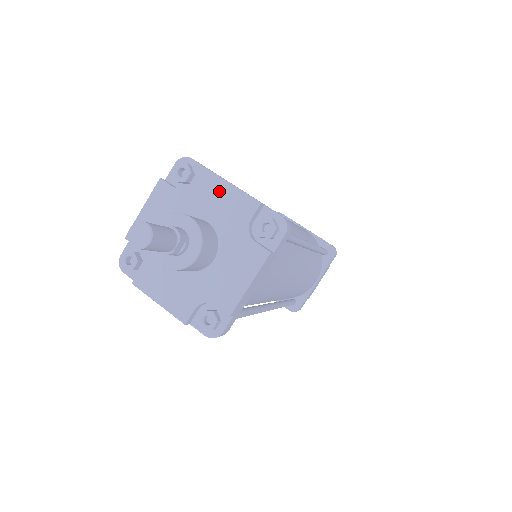
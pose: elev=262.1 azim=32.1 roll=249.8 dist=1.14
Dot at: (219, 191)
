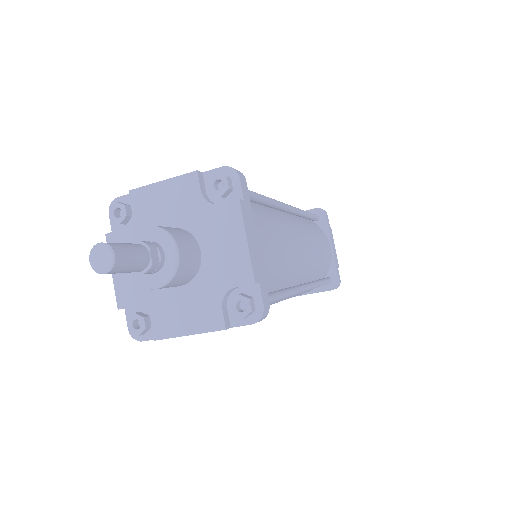
Dot at: (157, 196)
